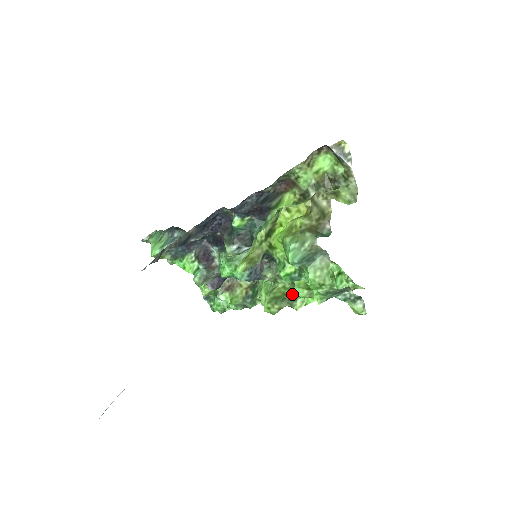
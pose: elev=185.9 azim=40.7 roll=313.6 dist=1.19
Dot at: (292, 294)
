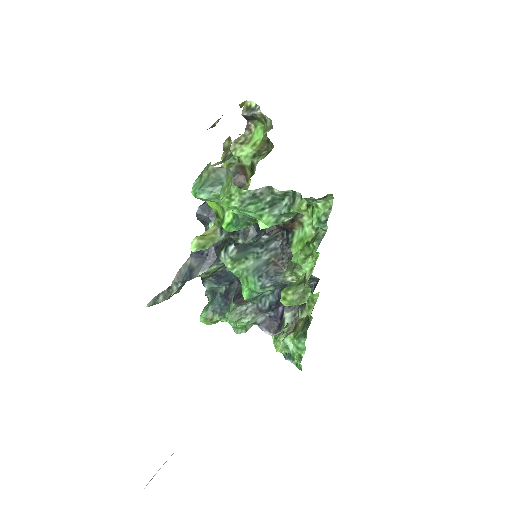
Dot at: occluded
